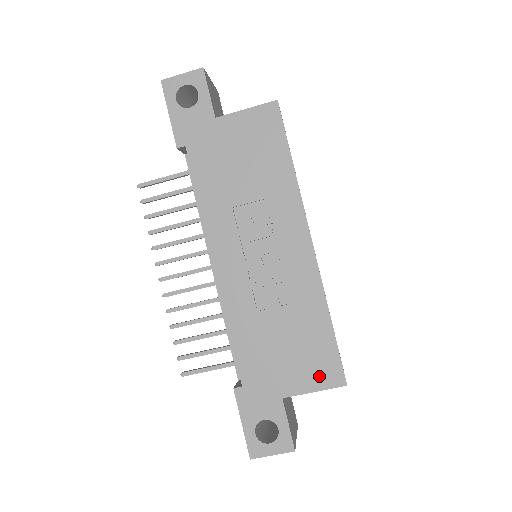
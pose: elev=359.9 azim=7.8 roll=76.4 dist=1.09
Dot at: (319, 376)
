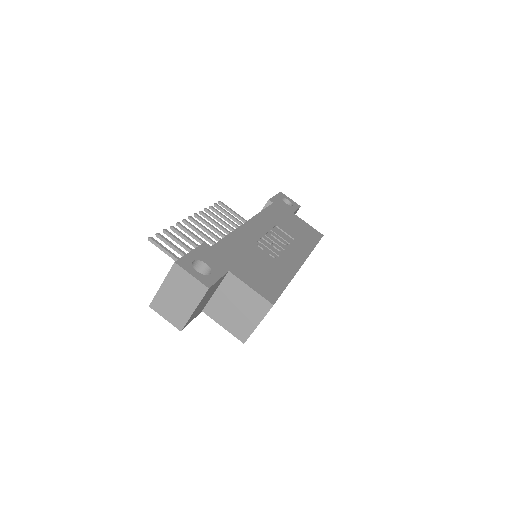
Dot at: (261, 287)
